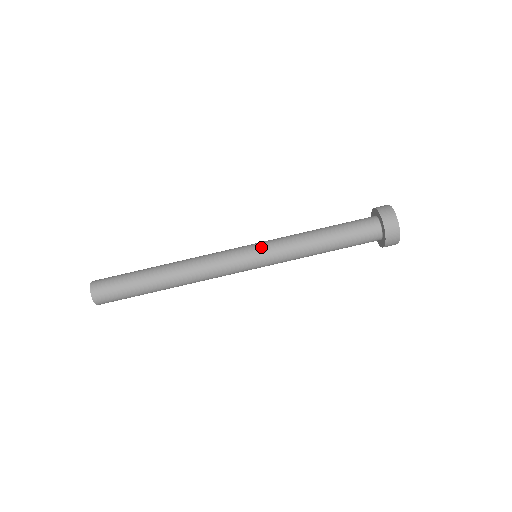
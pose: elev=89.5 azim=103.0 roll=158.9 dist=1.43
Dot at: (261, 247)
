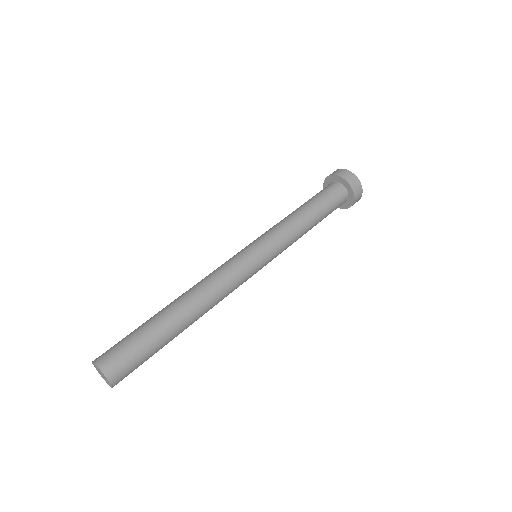
Dot at: occluded
